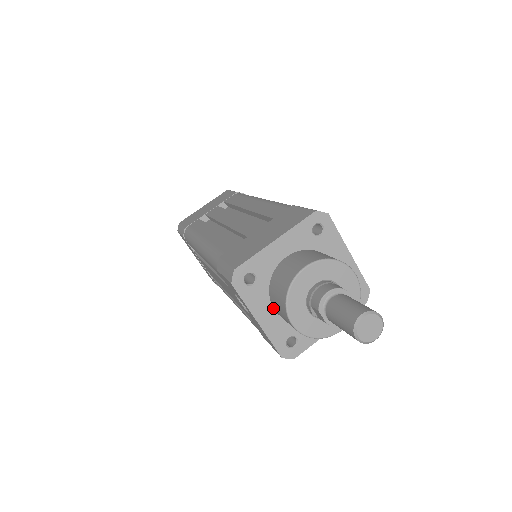
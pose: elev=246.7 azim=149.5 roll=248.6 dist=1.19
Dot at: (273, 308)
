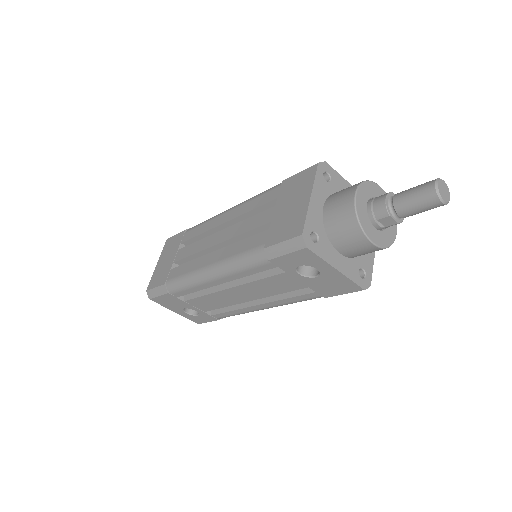
Dot at: (338, 253)
